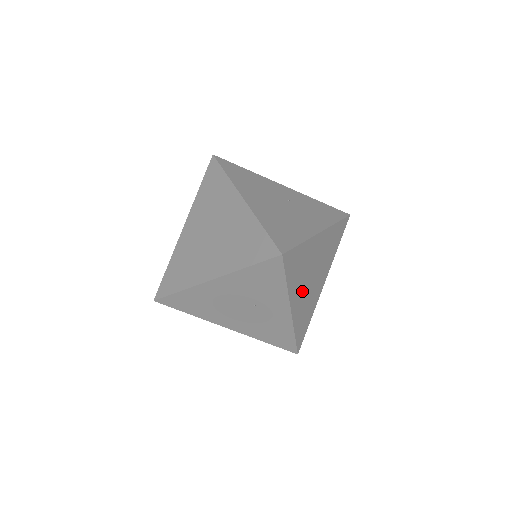
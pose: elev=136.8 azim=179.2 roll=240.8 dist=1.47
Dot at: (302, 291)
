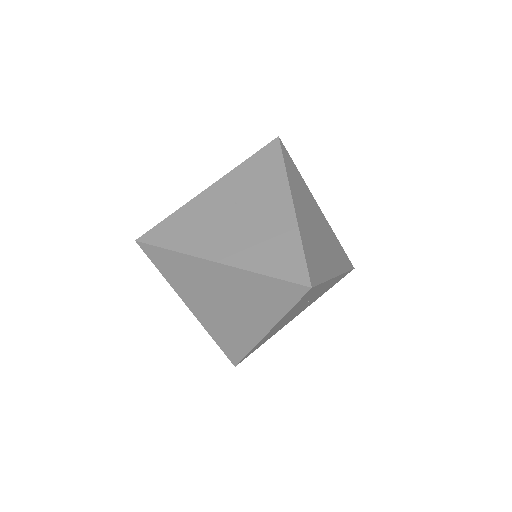
Dot at: (326, 252)
